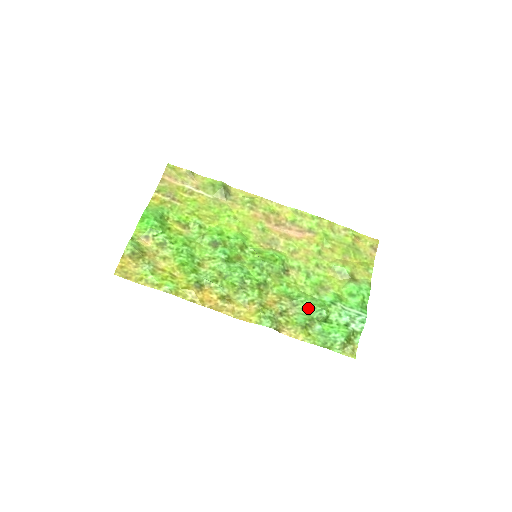
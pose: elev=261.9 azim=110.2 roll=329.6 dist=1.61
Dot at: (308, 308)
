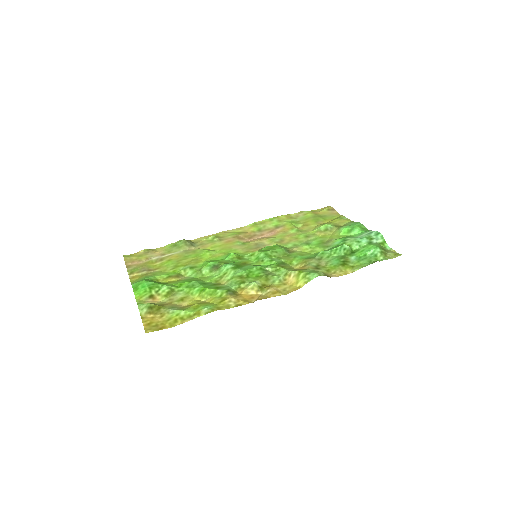
Dot at: (331, 254)
